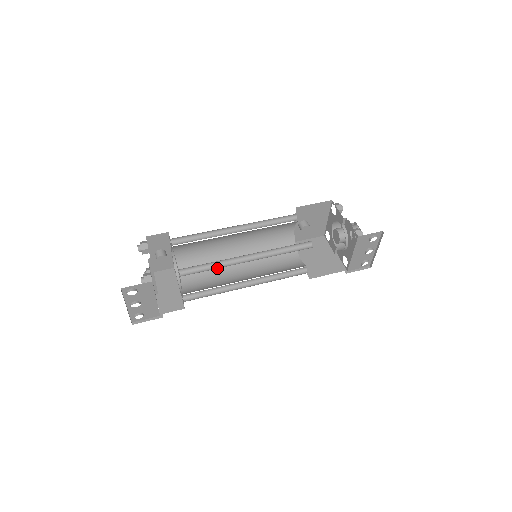
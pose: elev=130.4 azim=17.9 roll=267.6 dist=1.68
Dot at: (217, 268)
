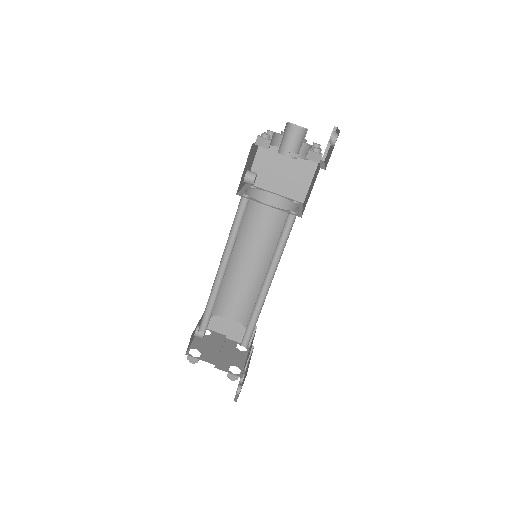
Dot at: (257, 315)
